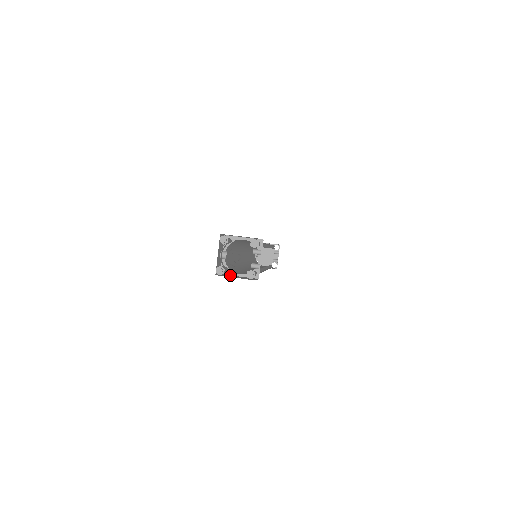
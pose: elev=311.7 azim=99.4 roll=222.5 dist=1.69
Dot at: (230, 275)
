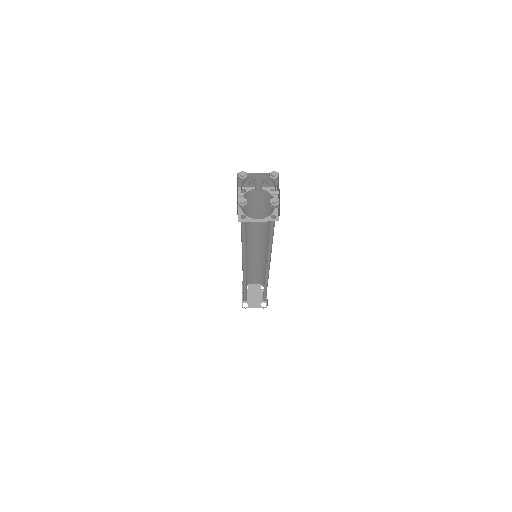
Dot at: (249, 220)
